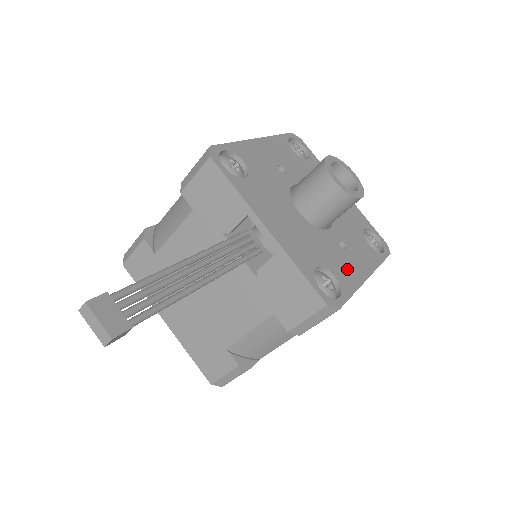
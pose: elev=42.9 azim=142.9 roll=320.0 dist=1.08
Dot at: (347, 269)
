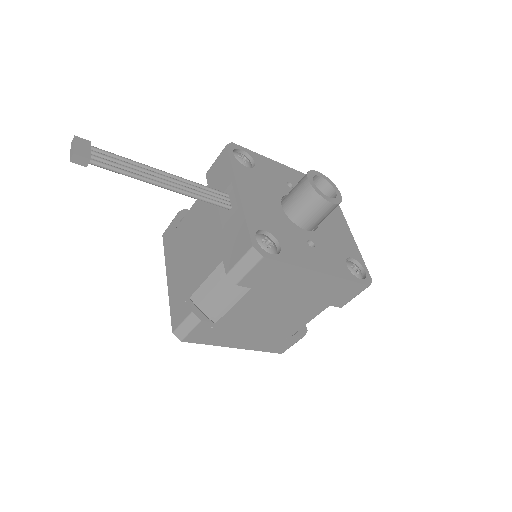
Dot at: (300, 253)
